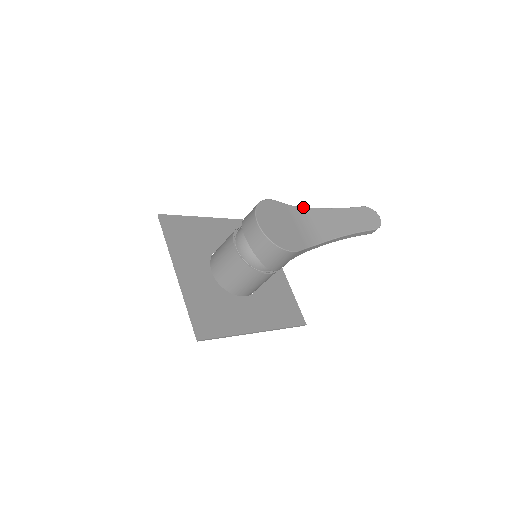
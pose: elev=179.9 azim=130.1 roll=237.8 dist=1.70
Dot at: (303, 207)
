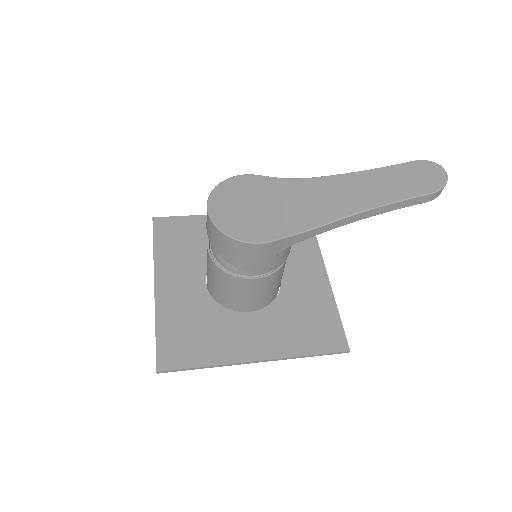
Dot at: (304, 178)
